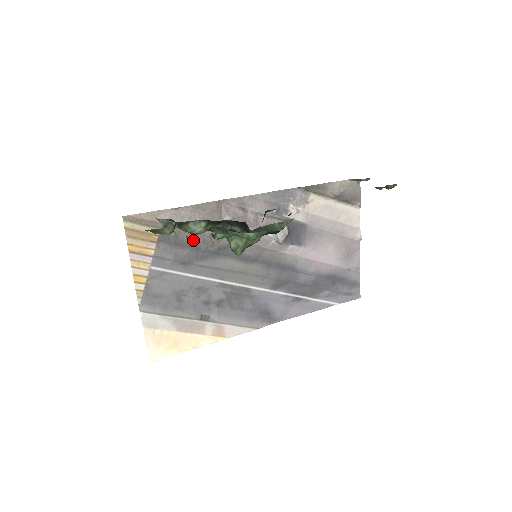
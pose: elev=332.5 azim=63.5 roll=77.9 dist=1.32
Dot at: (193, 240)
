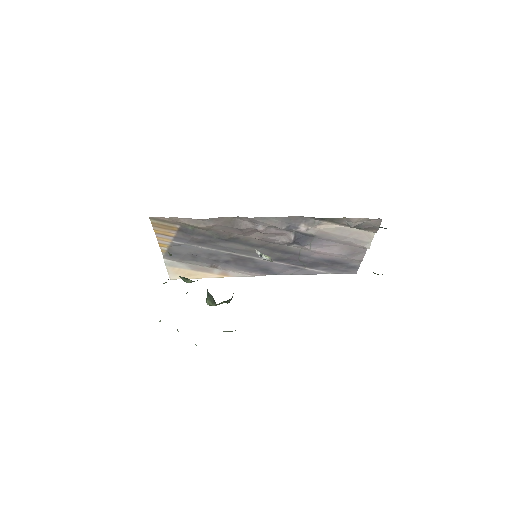
Dot at: (208, 232)
